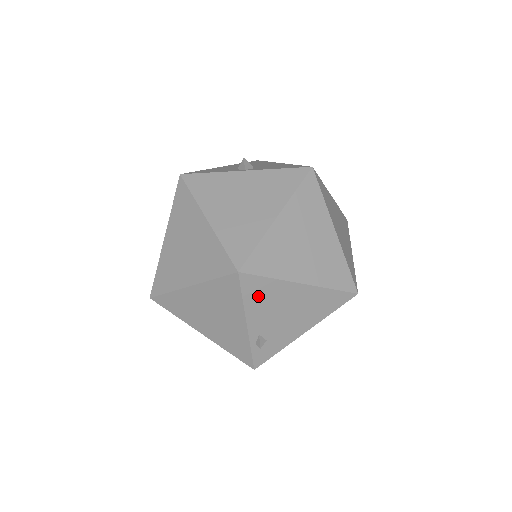
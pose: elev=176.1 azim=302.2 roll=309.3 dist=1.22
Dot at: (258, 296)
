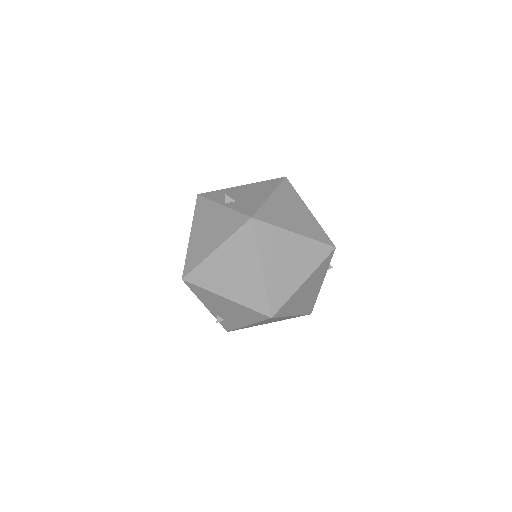
Dot at: (202, 295)
